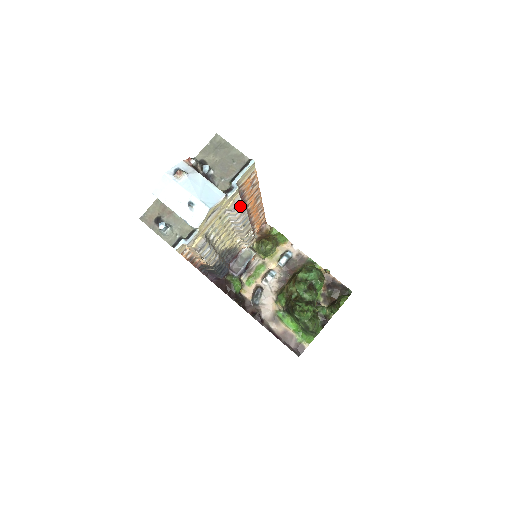
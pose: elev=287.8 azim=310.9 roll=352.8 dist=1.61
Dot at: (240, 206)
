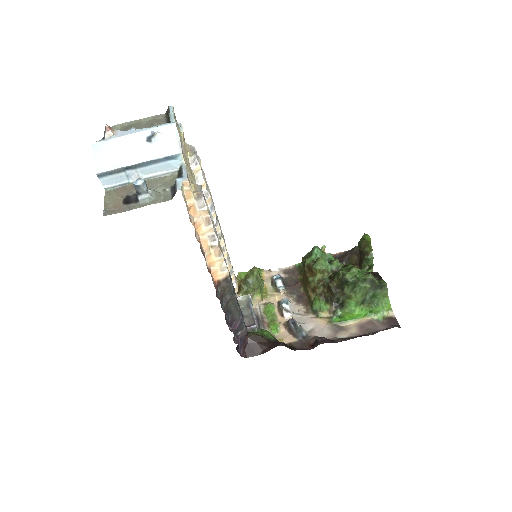
Dot at: (198, 157)
